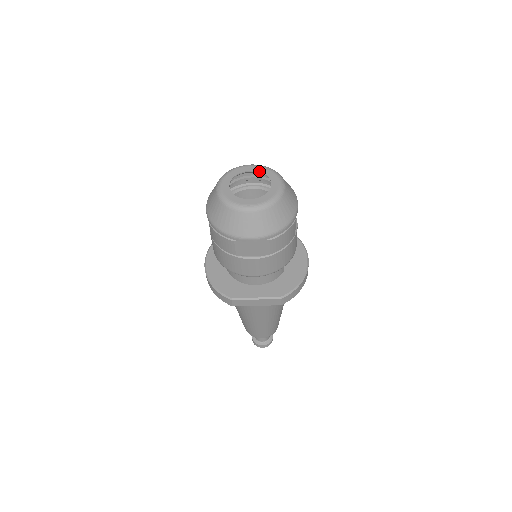
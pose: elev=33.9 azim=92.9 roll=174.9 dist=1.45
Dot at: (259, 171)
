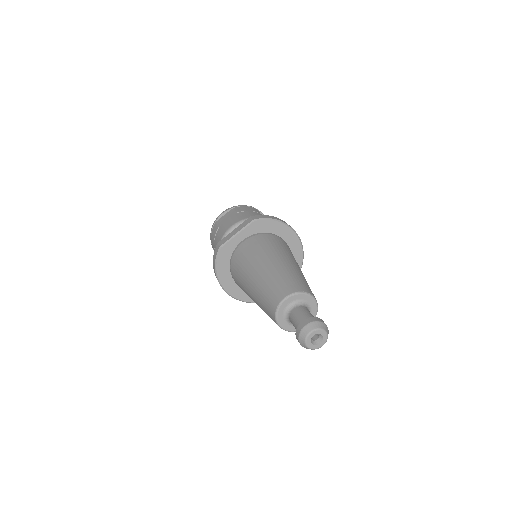
Dot at: occluded
